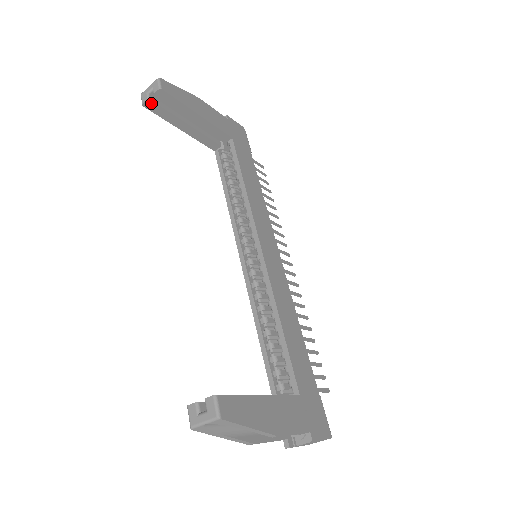
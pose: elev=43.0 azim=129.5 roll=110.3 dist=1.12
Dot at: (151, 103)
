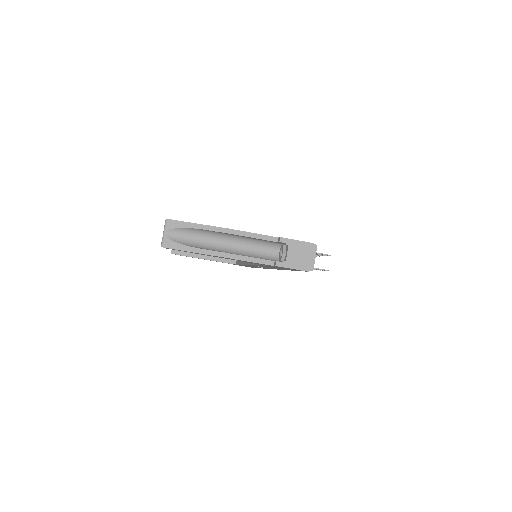
Dot at: (175, 250)
